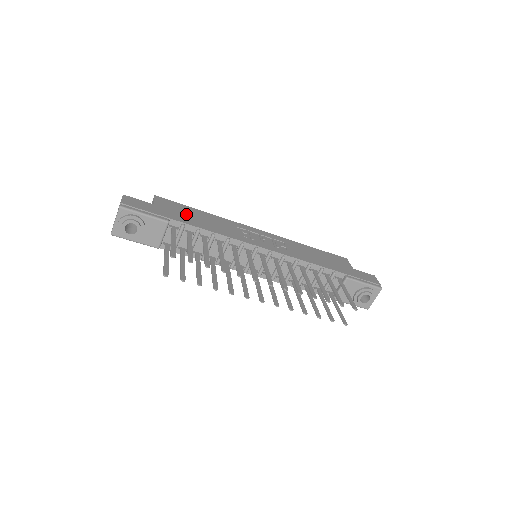
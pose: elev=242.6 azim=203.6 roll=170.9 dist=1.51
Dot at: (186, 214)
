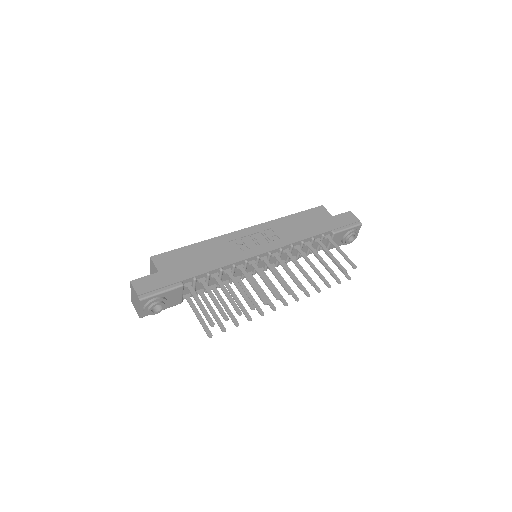
Dot at: (188, 262)
